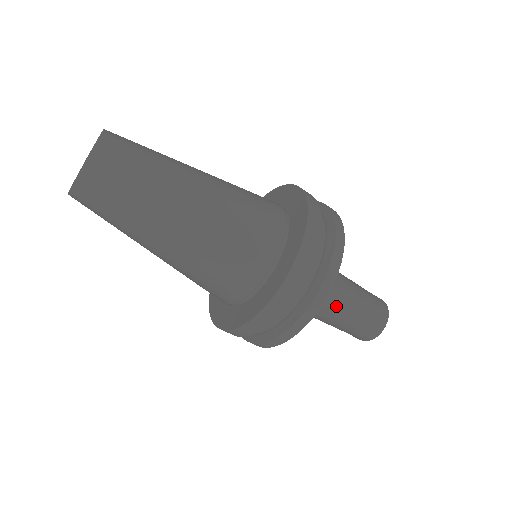
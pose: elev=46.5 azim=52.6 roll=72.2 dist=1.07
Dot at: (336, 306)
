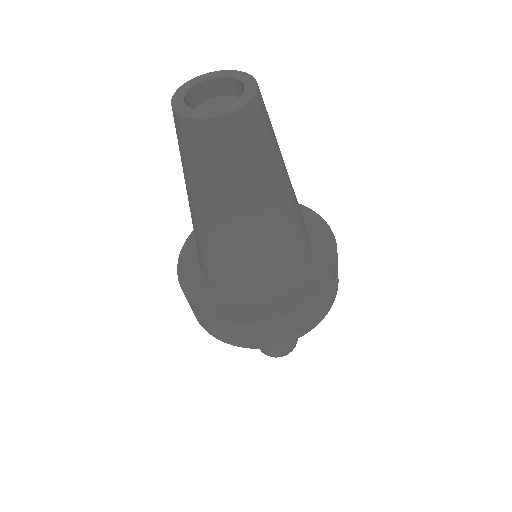
Dot at: occluded
